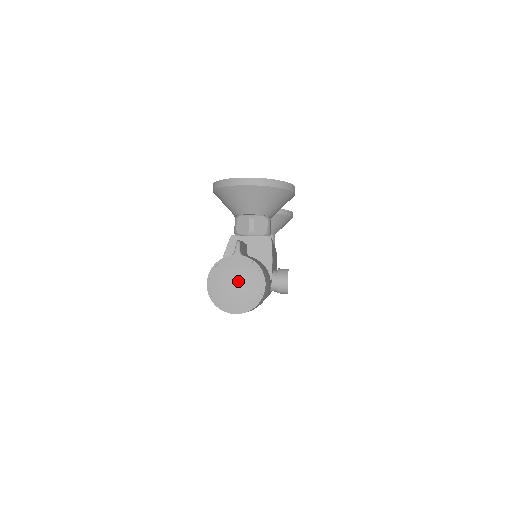
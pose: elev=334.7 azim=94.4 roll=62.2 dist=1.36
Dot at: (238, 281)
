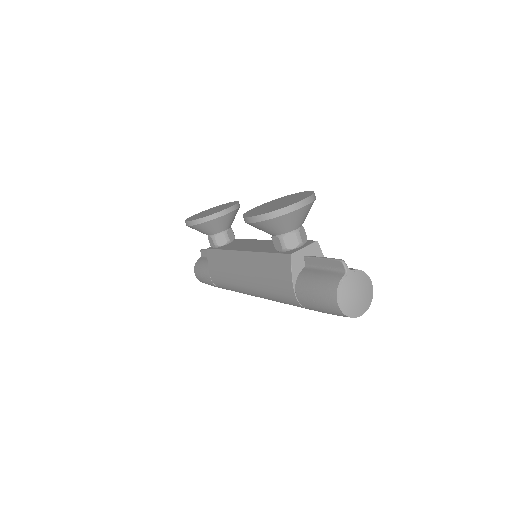
Dot at: (358, 291)
